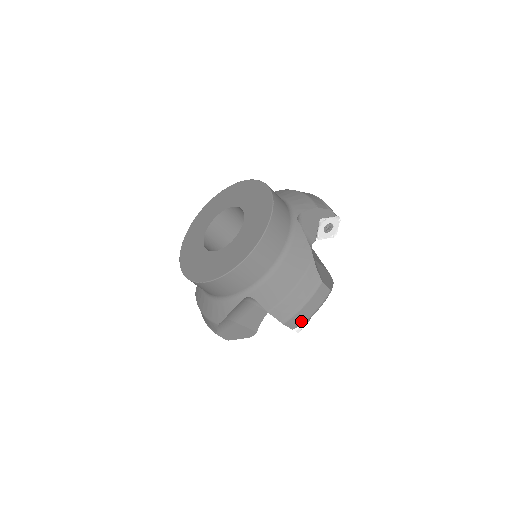
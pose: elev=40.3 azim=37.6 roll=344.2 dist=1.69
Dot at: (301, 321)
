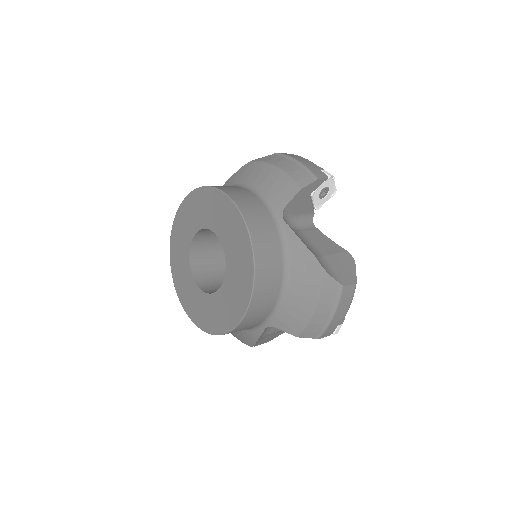
Dot at: (336, 326)
